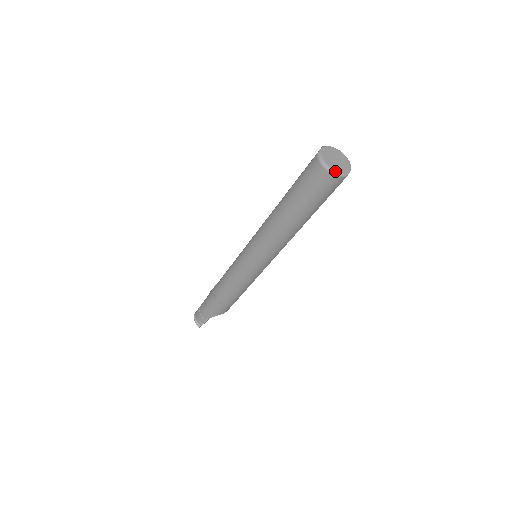
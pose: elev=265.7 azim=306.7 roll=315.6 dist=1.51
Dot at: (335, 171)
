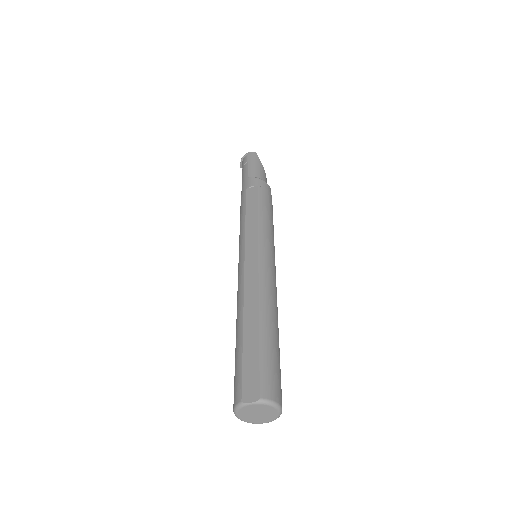
Dot at: (241, 420)
